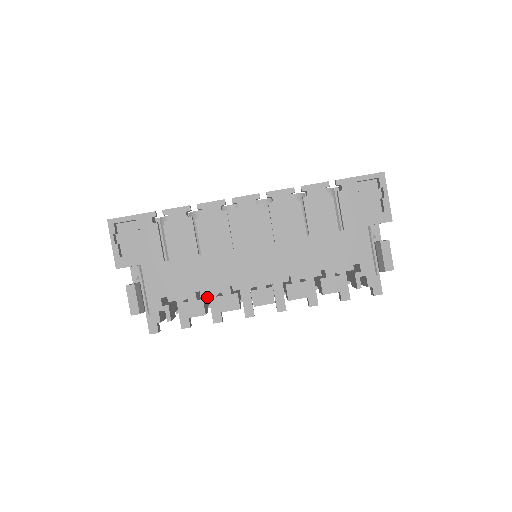
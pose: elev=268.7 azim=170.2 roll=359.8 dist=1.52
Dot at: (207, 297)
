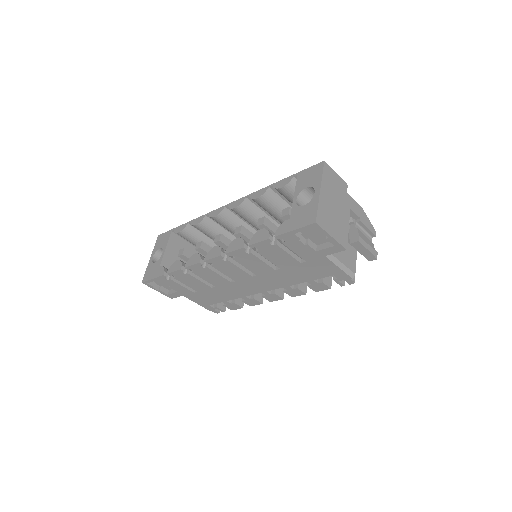
Dot at: occluded
